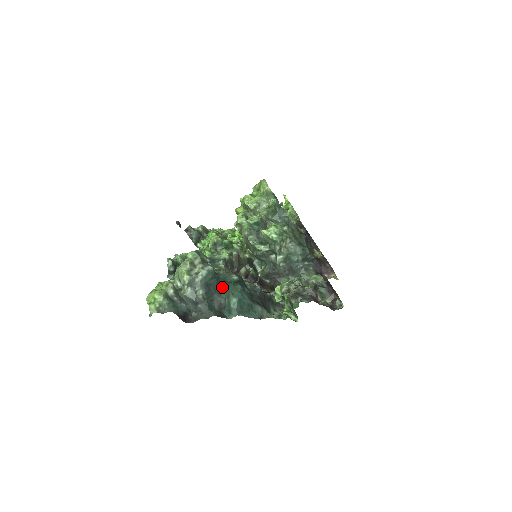
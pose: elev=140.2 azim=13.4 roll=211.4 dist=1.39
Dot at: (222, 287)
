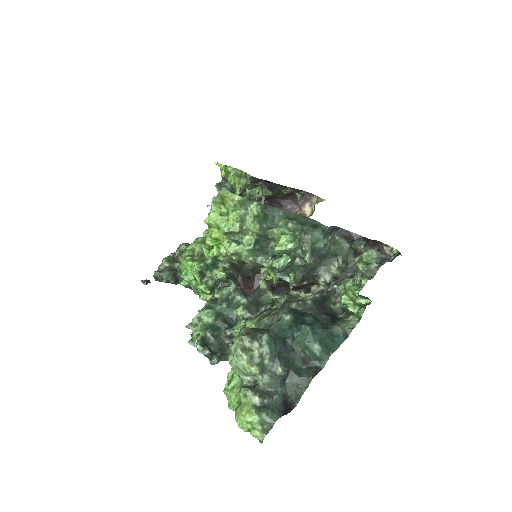
Dot at: (288, 341)
